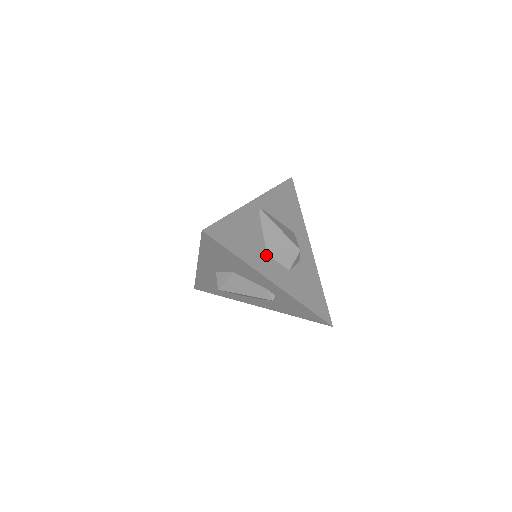
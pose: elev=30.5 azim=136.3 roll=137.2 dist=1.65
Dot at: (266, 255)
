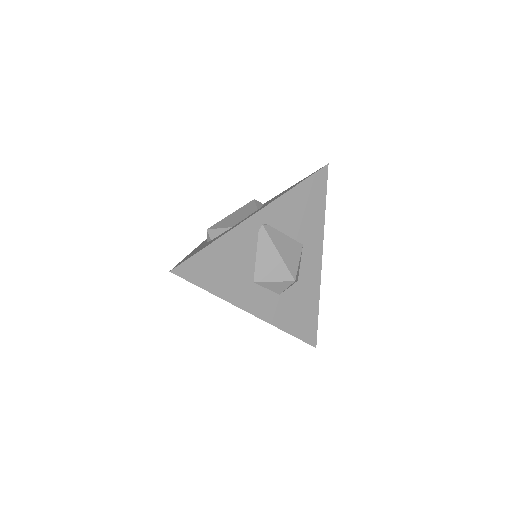
Dot at: (252, 283)
